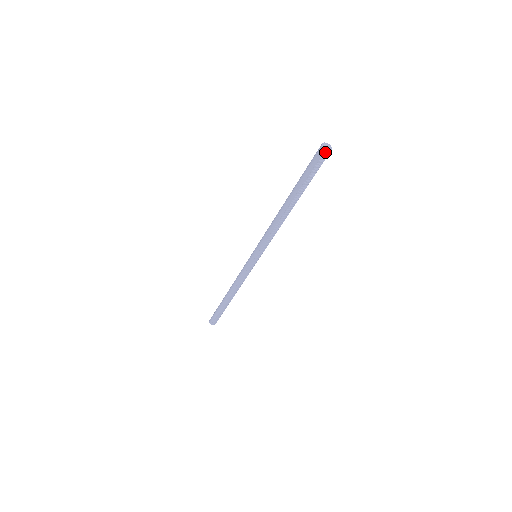
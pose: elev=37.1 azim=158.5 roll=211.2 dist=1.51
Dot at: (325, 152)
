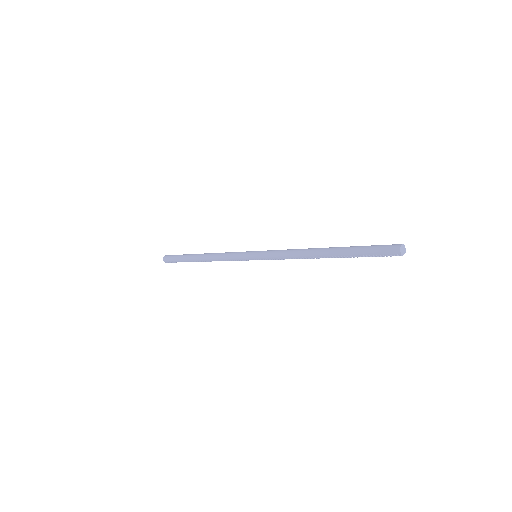
Dot at: (398, 254)
